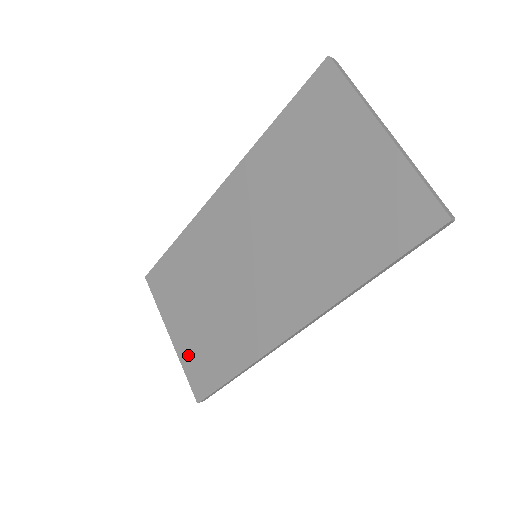
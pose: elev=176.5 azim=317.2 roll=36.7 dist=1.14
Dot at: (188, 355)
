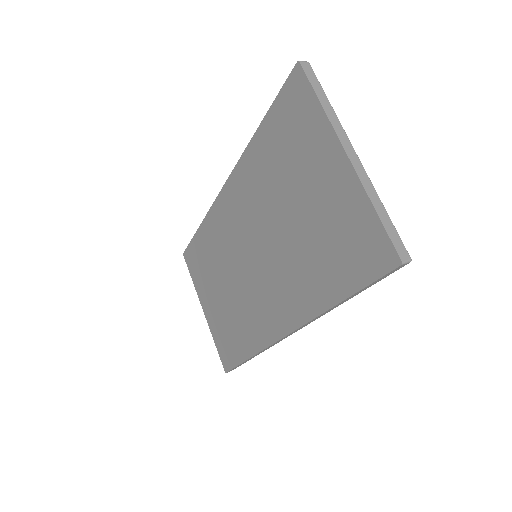
Dot at: (216, 331)
